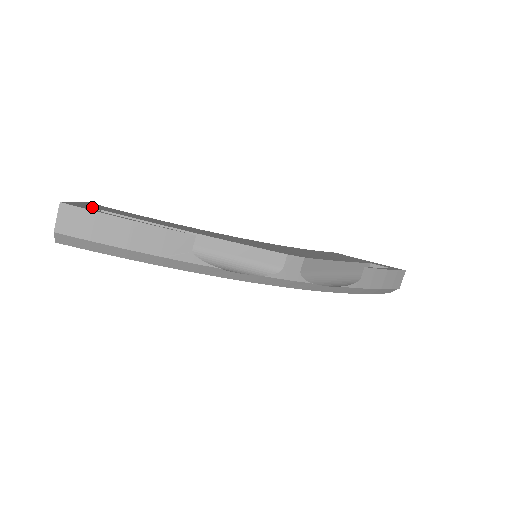
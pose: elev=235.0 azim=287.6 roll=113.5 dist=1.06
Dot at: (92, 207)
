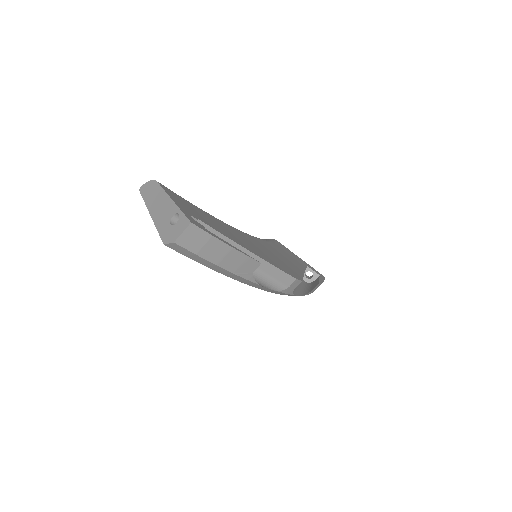
Dot at: (190, 214)
